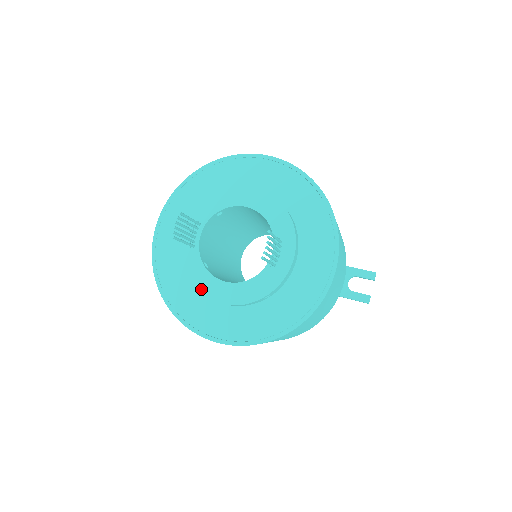
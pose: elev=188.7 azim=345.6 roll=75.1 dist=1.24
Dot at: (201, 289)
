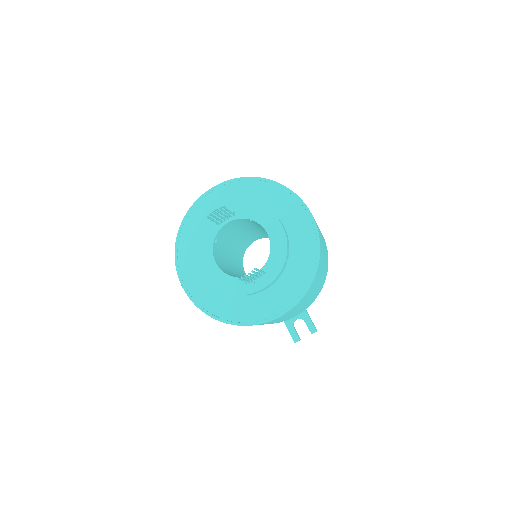
Dot at: (200, 252)
